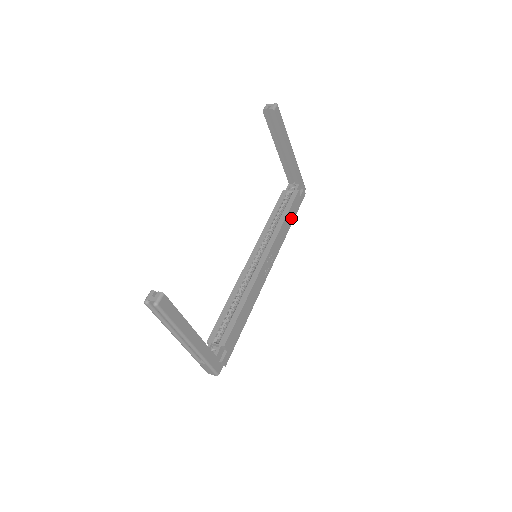
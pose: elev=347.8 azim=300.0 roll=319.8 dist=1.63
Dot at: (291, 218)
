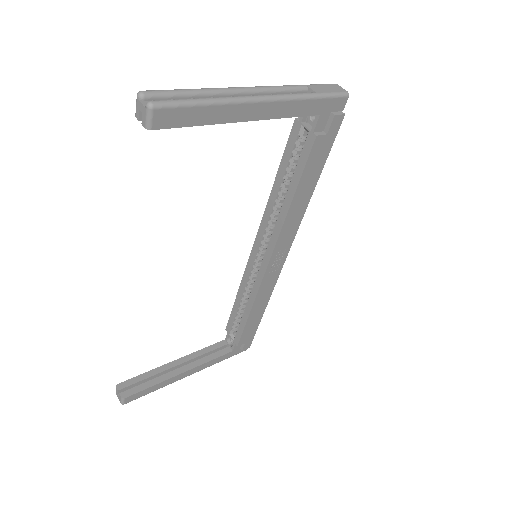
Dot at: (311, 181)
